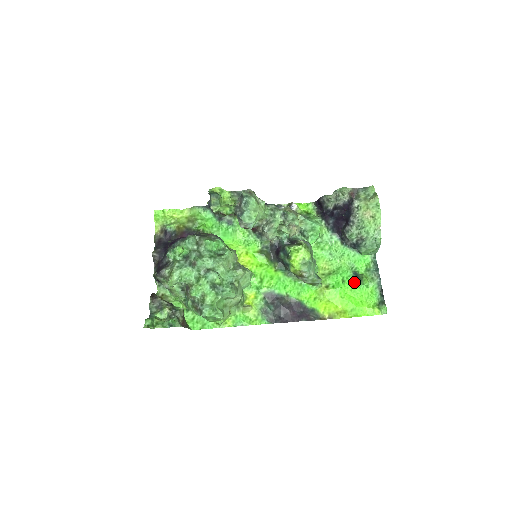
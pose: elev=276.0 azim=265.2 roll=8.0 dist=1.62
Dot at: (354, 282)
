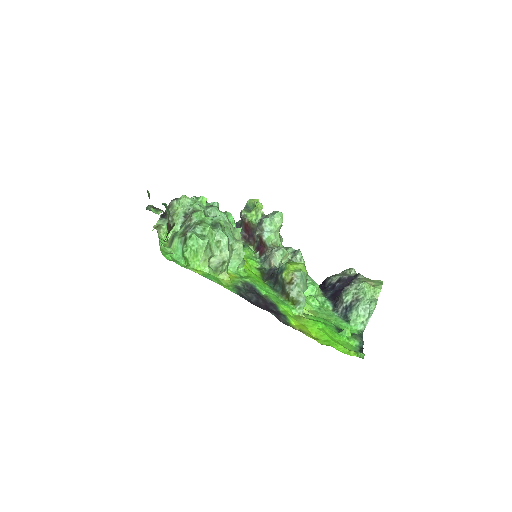
Dot at: (335, 330)
